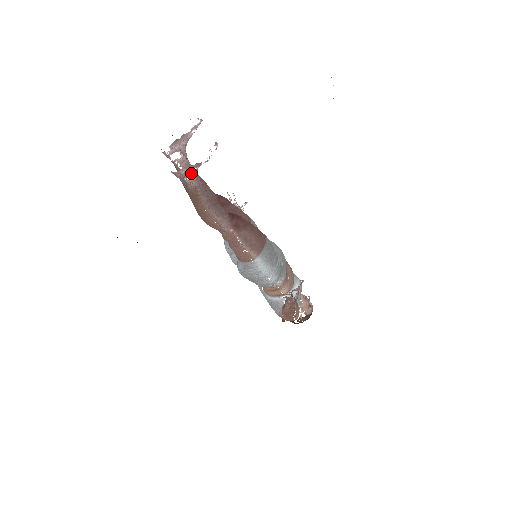
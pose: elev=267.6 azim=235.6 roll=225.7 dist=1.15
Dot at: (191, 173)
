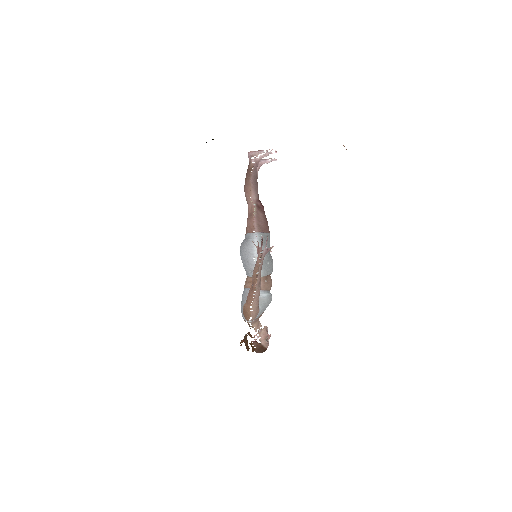
Dot at: (256, 158)
